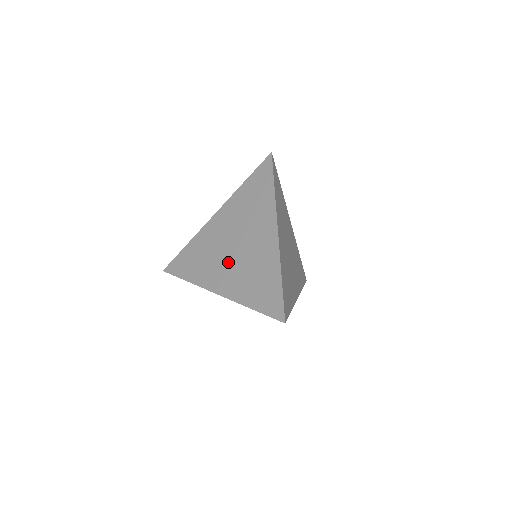
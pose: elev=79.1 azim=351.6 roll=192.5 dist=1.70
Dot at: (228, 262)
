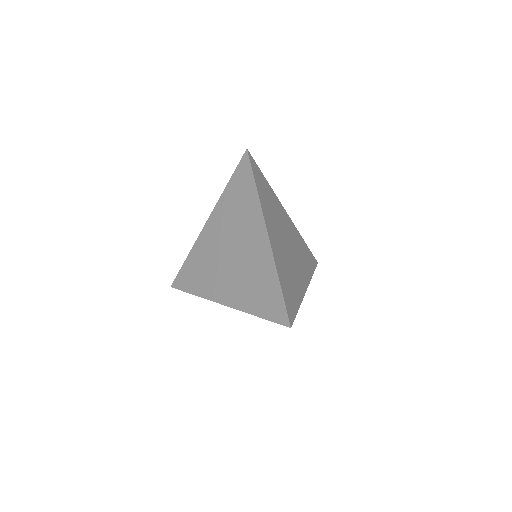
Dot at: (227, 271)
